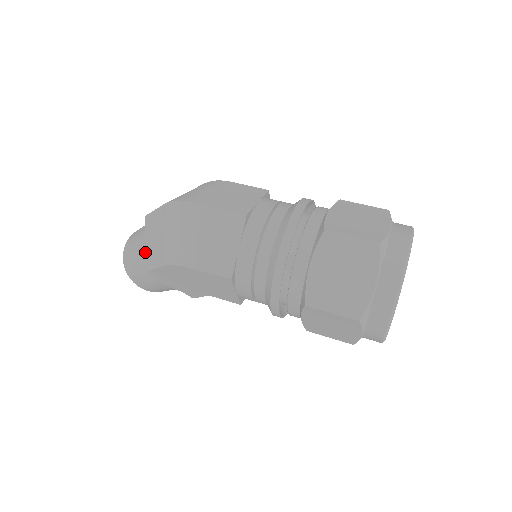
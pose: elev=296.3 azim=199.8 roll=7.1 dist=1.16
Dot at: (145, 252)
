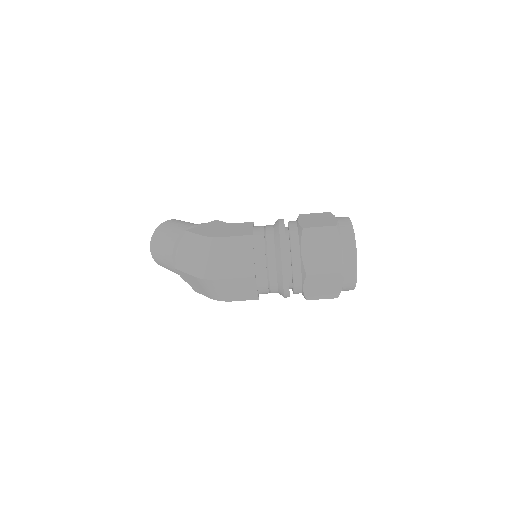
Dot at: occluded
